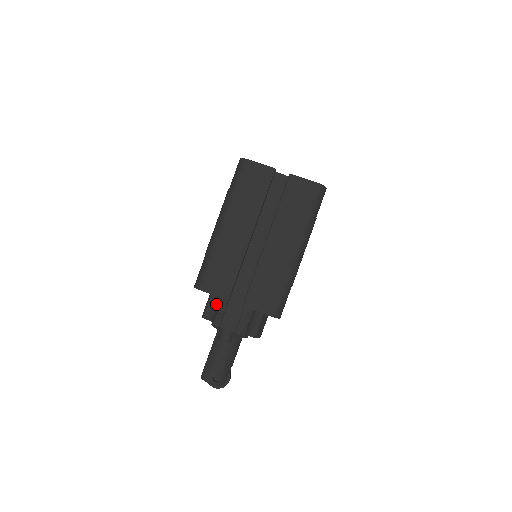
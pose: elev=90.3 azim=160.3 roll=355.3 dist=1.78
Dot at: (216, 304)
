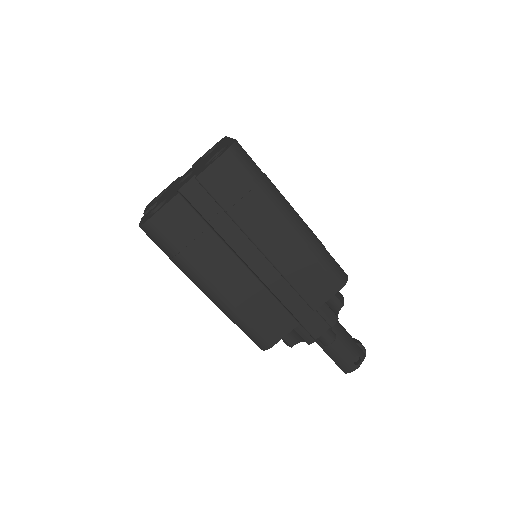
Dot at: occluded
